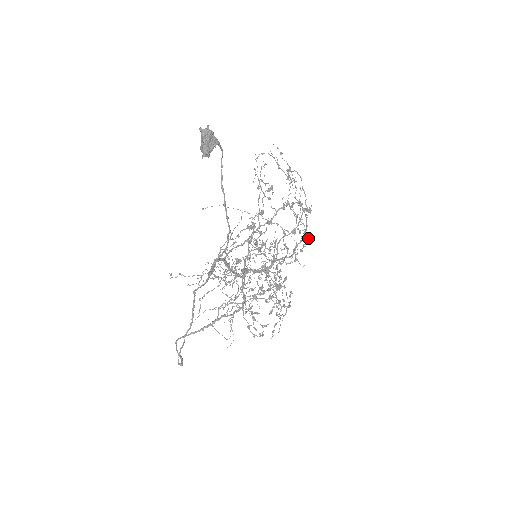
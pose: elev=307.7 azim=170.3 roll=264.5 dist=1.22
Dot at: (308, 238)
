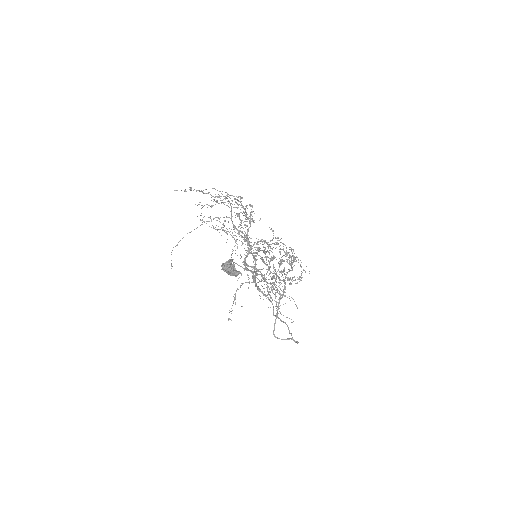
Dot at: occluded
